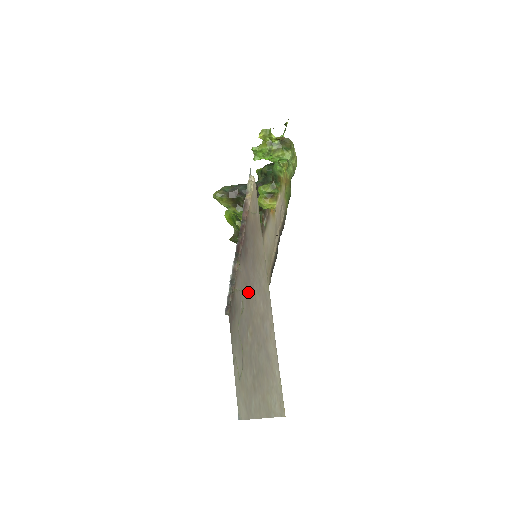
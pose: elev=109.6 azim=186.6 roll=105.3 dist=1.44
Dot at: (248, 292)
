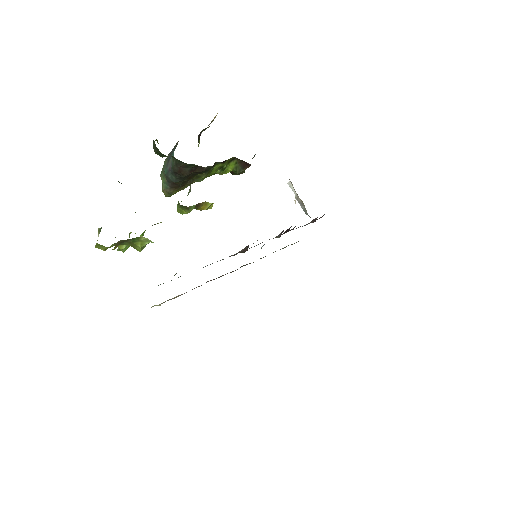
Dot at: occluded
